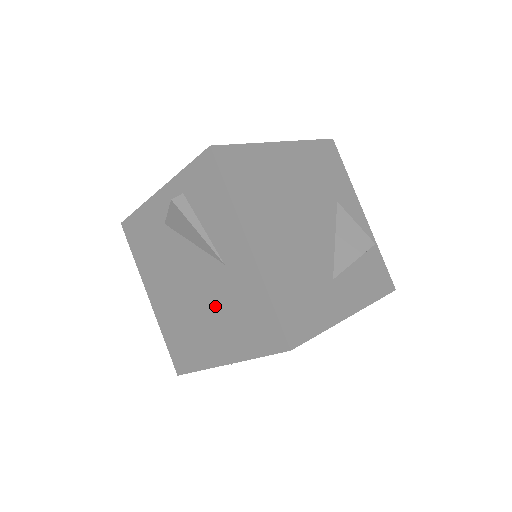
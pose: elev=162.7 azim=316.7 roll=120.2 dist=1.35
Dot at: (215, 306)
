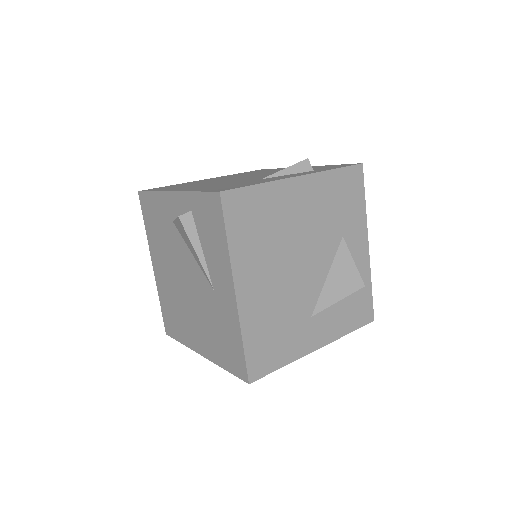
Dot at: (201, 312)
